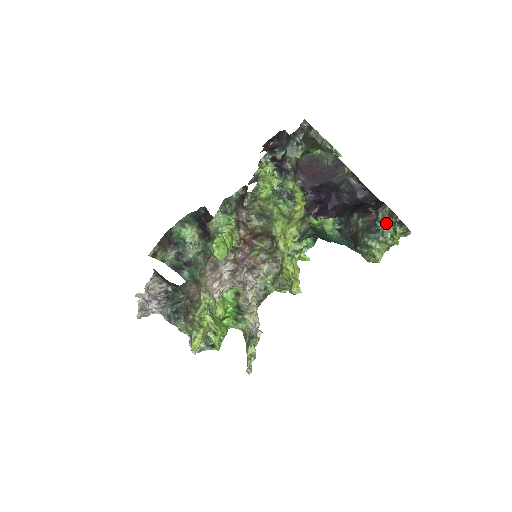
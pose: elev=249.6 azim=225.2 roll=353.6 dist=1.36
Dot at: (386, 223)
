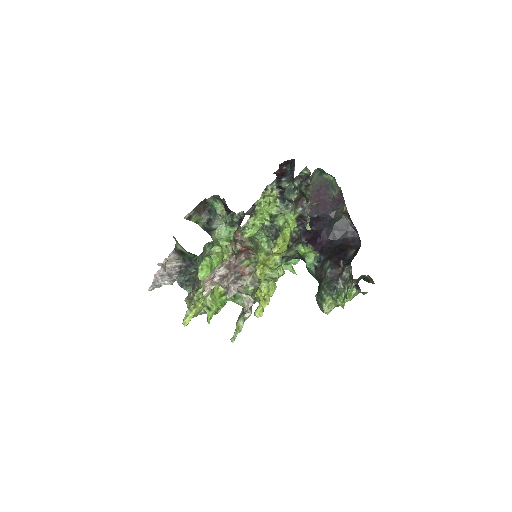
Dot at: (344, 283)
